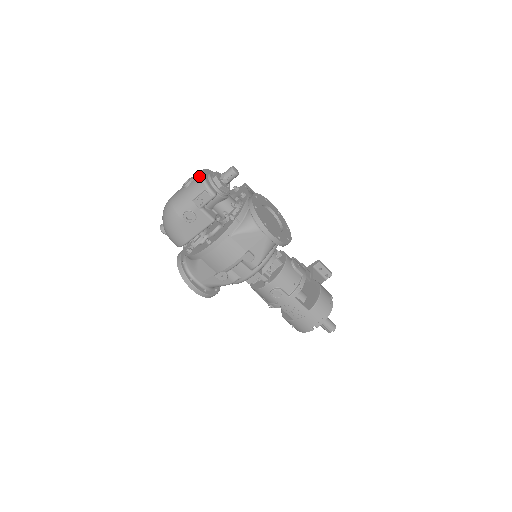
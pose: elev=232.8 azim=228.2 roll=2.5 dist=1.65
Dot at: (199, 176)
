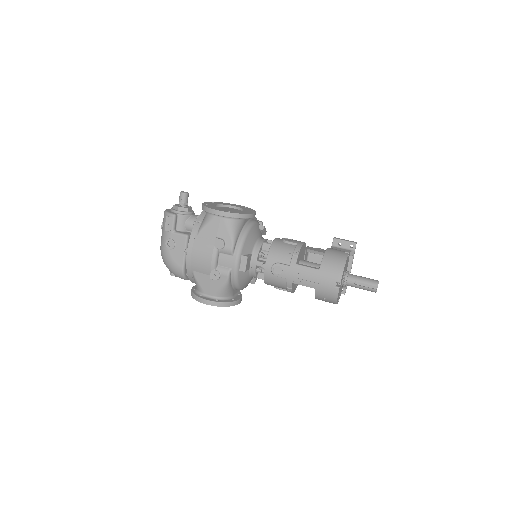
Dot at: occluded
